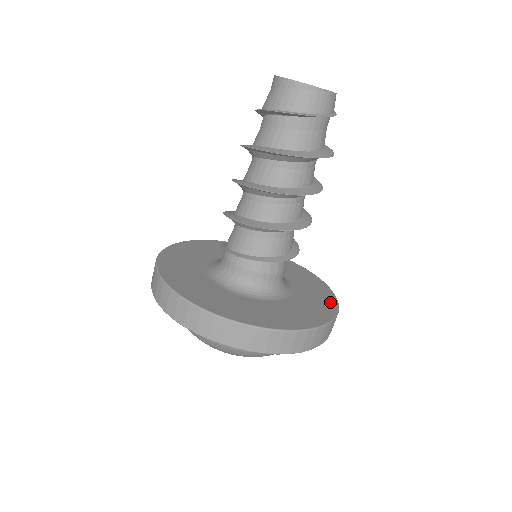
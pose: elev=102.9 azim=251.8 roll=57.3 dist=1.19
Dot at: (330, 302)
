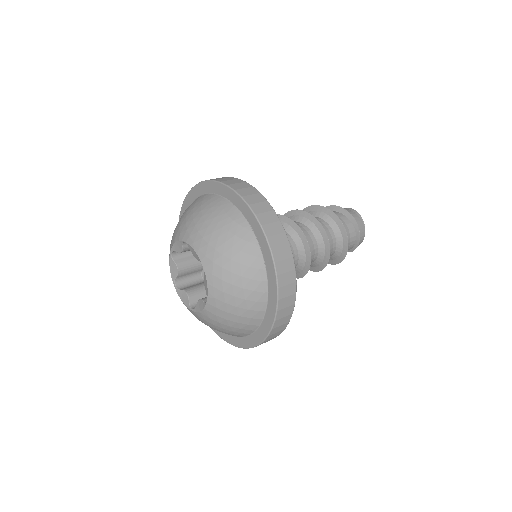
Dot at: occluded
